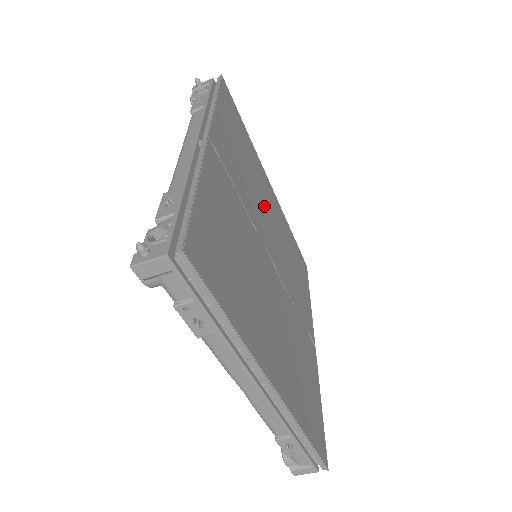
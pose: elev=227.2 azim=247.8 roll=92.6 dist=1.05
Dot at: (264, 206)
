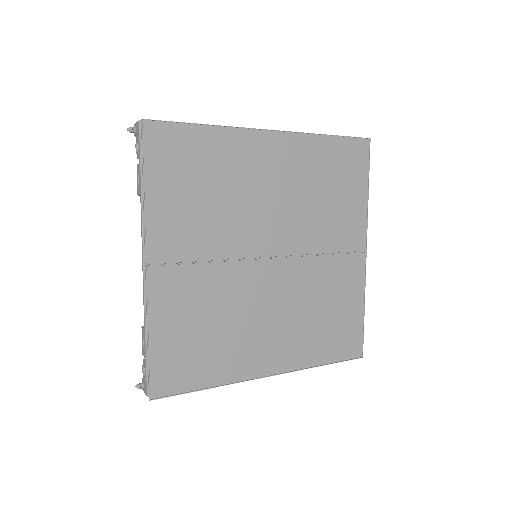
Dot at: (253, 198)
